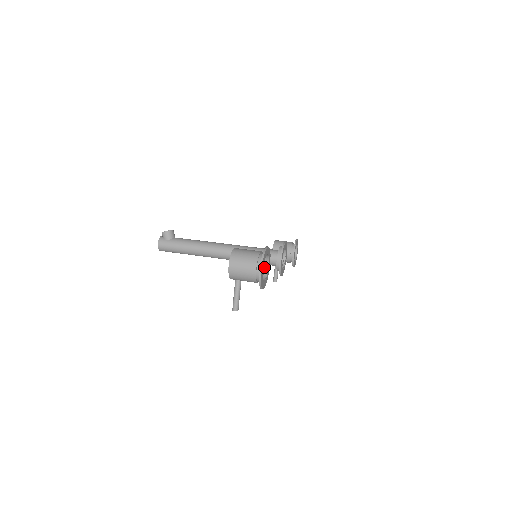
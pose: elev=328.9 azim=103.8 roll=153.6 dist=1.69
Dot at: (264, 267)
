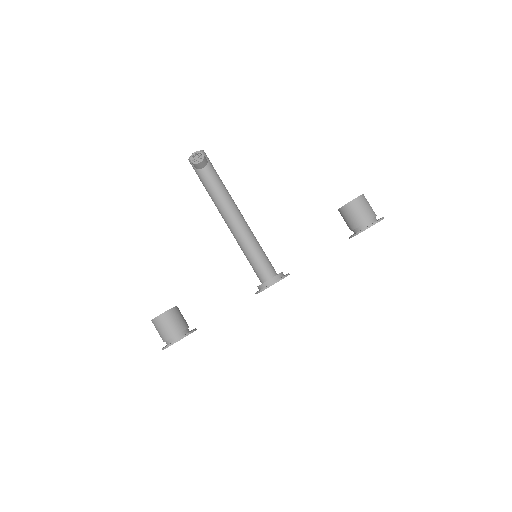
Dot at: (188, 331)
